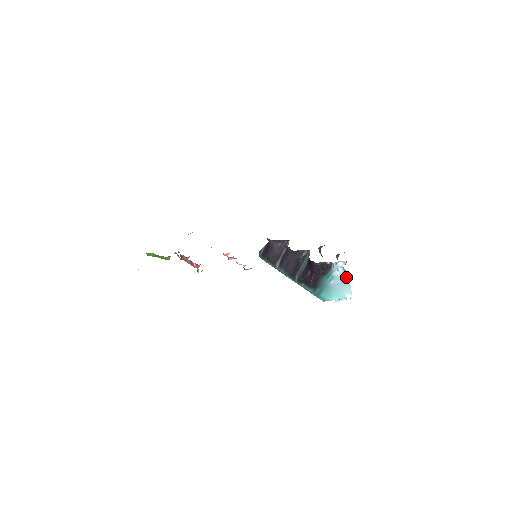
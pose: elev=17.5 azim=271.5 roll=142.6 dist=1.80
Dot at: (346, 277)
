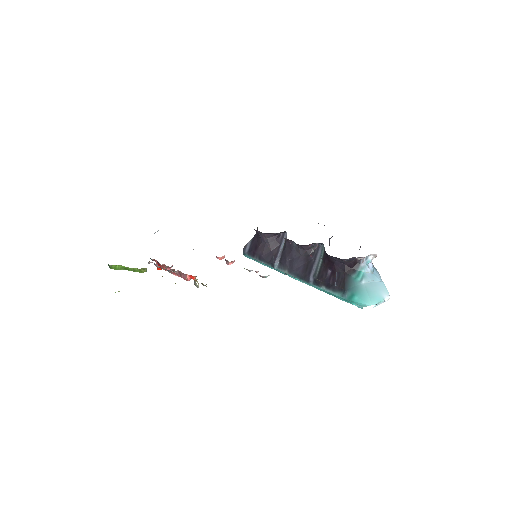
Dot at: (377, 273)
